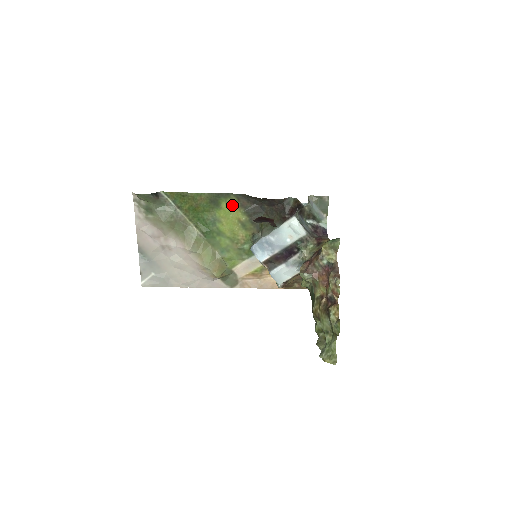
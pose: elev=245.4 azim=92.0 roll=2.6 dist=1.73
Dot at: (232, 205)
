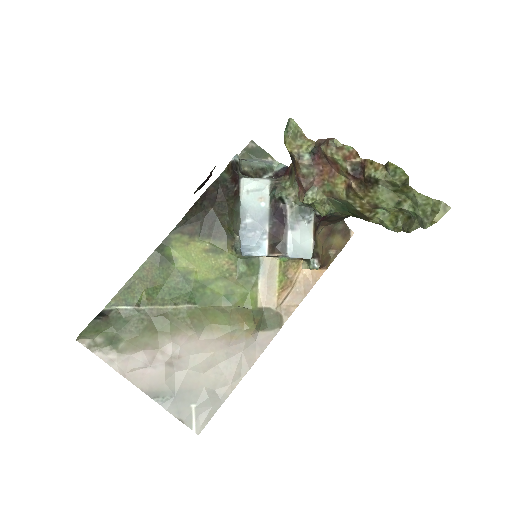
Dot at: (182, 244)
